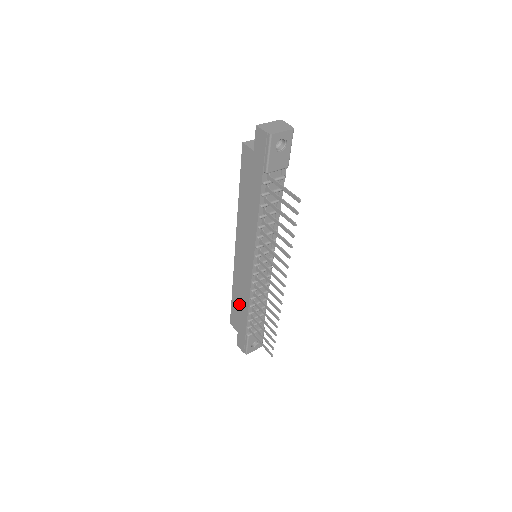
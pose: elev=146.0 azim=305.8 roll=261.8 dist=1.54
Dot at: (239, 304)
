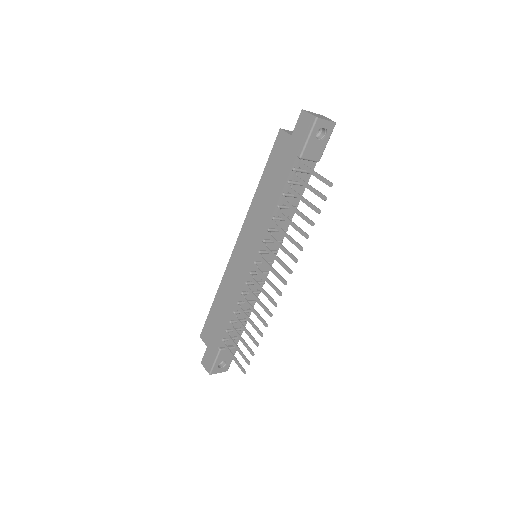
Dot at: (220, 311)
